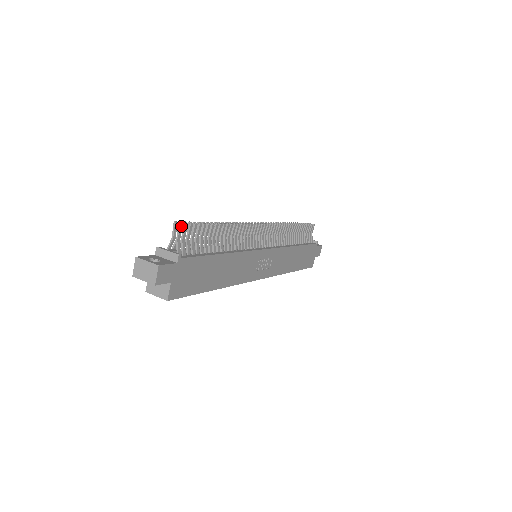
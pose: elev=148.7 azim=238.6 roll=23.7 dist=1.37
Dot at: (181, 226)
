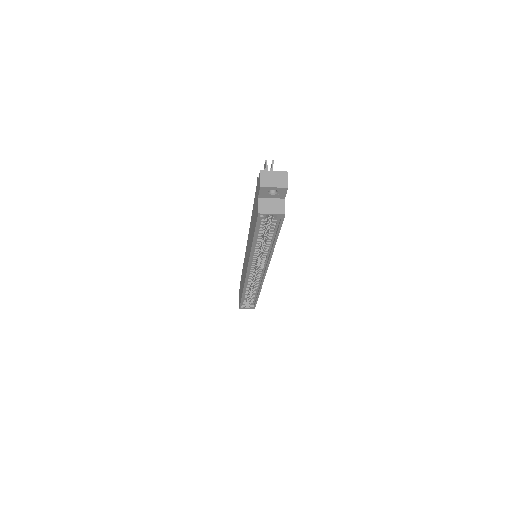
Dot at: (273, 162)
